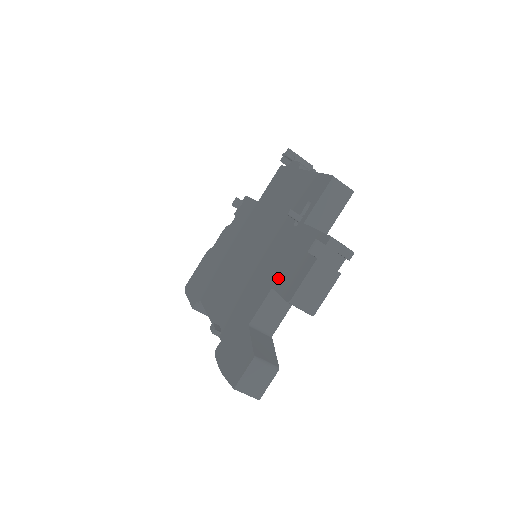
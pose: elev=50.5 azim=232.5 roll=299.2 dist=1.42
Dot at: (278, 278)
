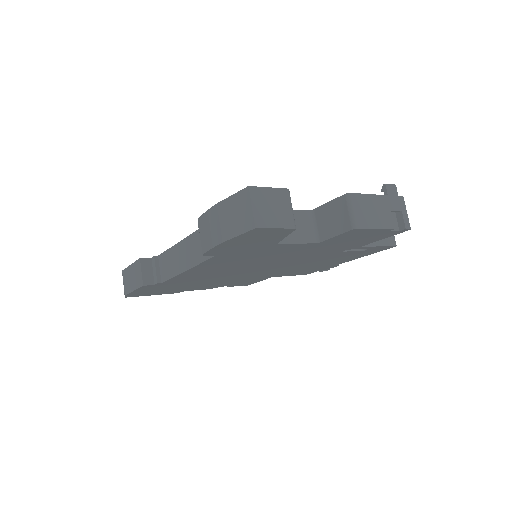
Dot at: occluded
